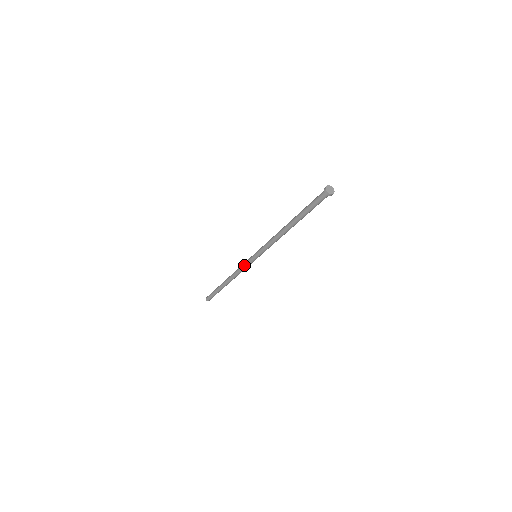
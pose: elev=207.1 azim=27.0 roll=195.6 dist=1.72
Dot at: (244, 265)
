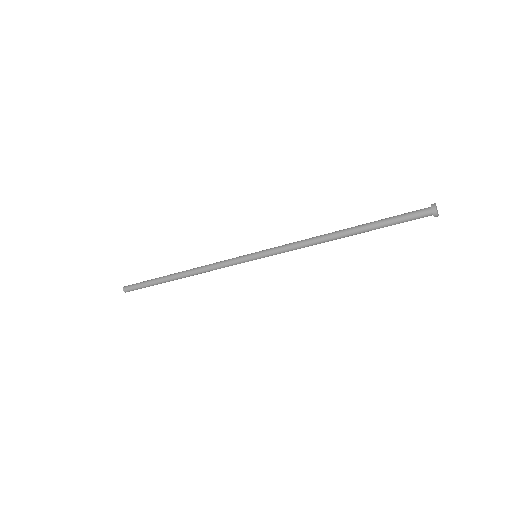
Dot at: (229, 263)
